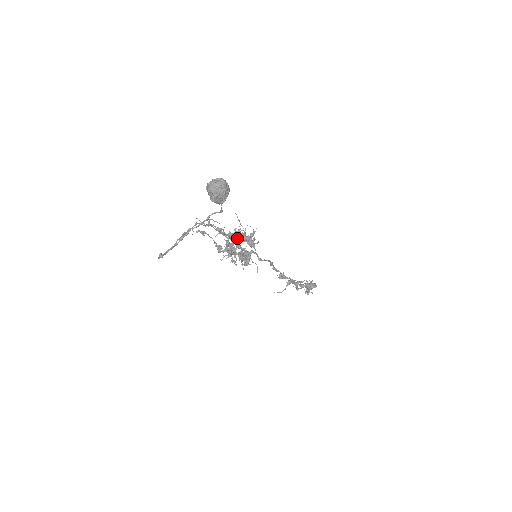
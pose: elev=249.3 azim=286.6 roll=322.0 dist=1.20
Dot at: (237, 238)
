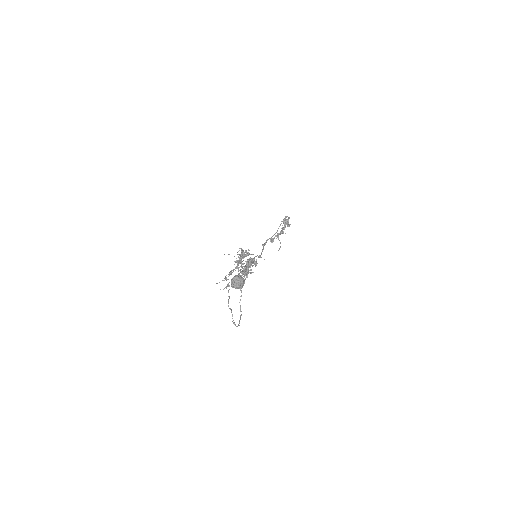
Dot at: (241, 264)
